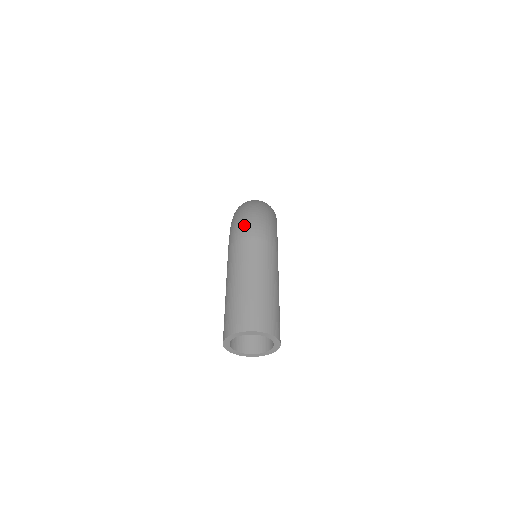
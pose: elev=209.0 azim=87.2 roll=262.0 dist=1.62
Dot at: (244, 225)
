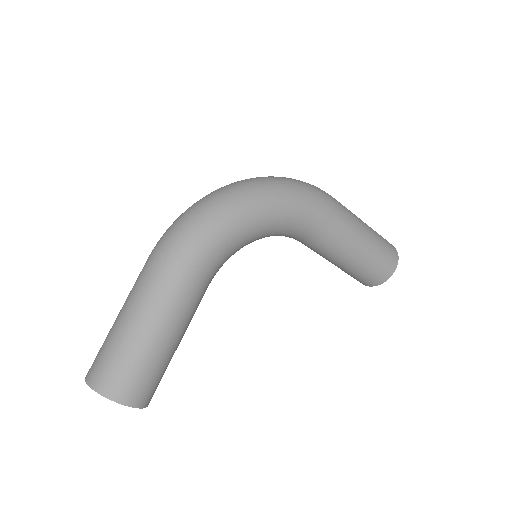
Dot at: (163, 235)
